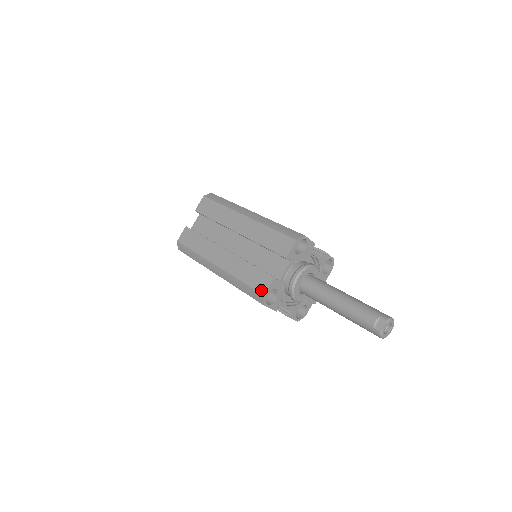
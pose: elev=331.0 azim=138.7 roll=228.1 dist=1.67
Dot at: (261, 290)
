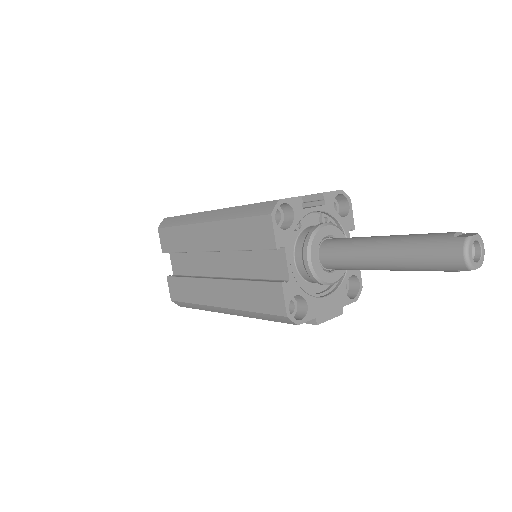
Dot at: occluded
